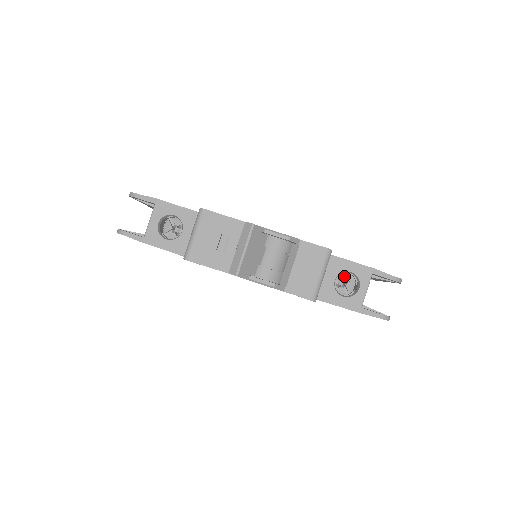
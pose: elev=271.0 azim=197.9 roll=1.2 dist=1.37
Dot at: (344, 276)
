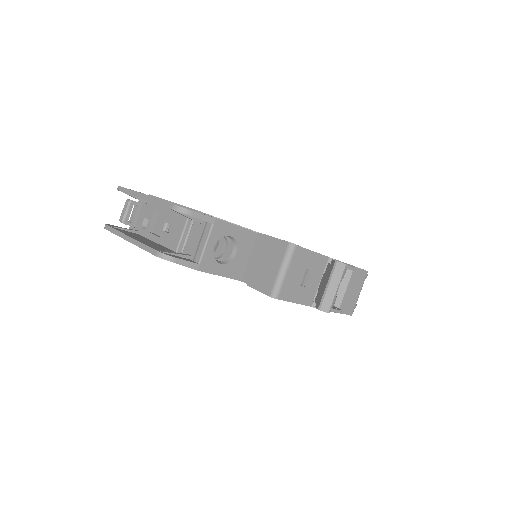
Dot at: occluded
